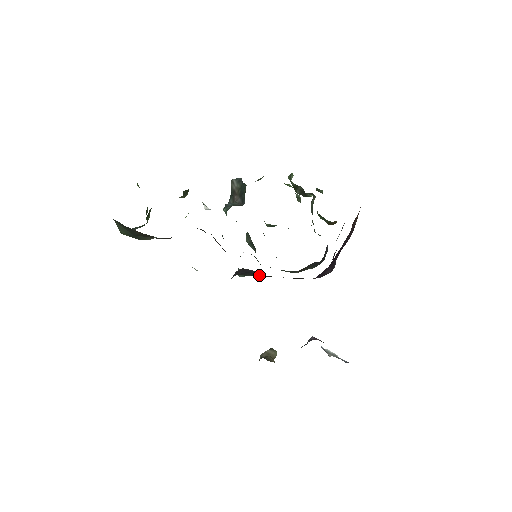
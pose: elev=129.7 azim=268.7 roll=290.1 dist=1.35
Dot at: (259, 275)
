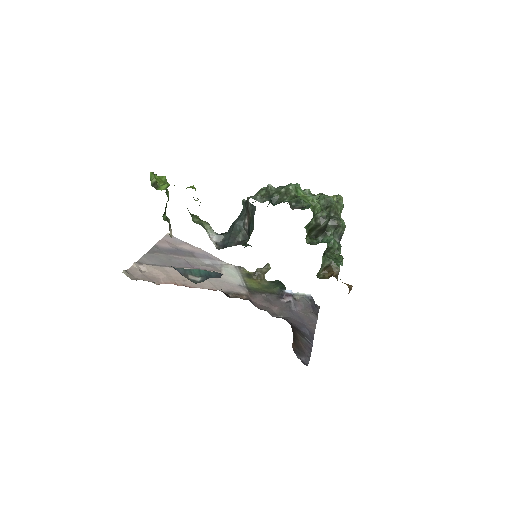
Dot at: occluded
